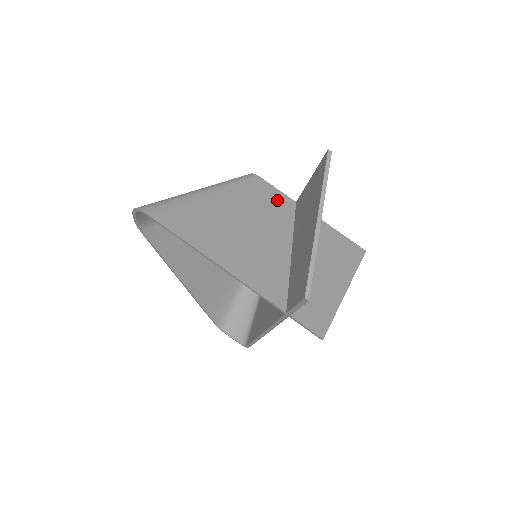
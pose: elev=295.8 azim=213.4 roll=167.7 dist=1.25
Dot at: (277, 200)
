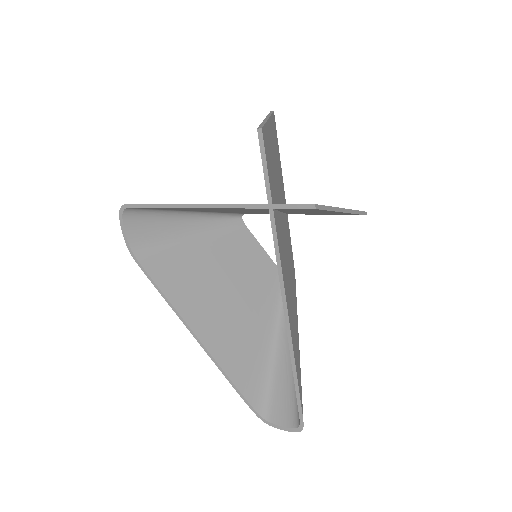
Dot at: occluded
